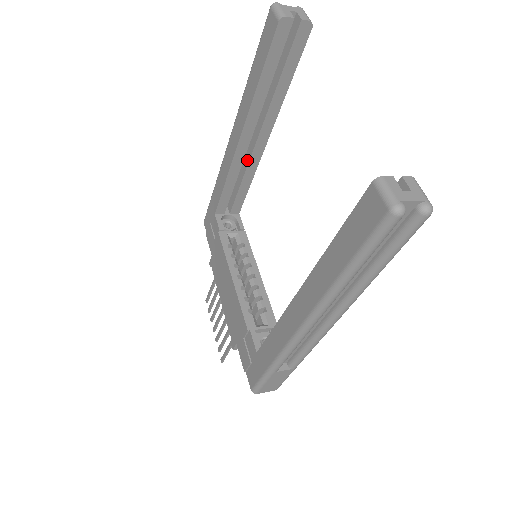
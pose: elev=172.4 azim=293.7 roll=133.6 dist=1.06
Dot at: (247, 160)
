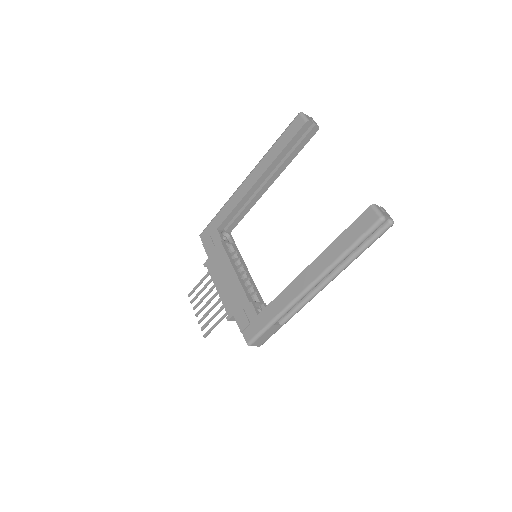
Dot at: (252, 196)
